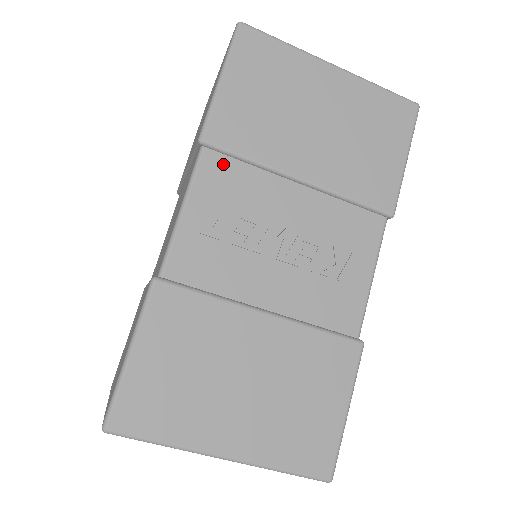
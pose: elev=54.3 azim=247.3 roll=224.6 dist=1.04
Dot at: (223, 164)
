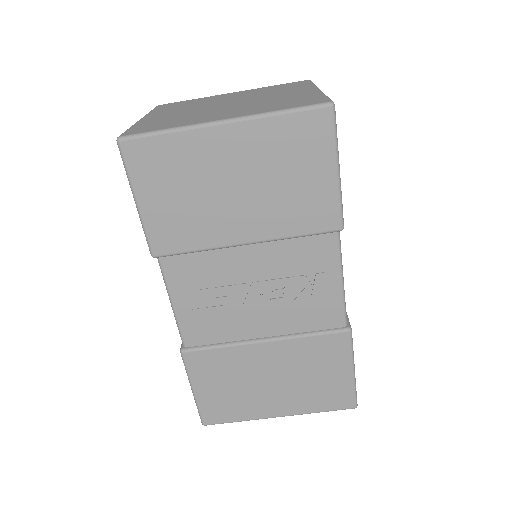
Dot at: (179, 262)
